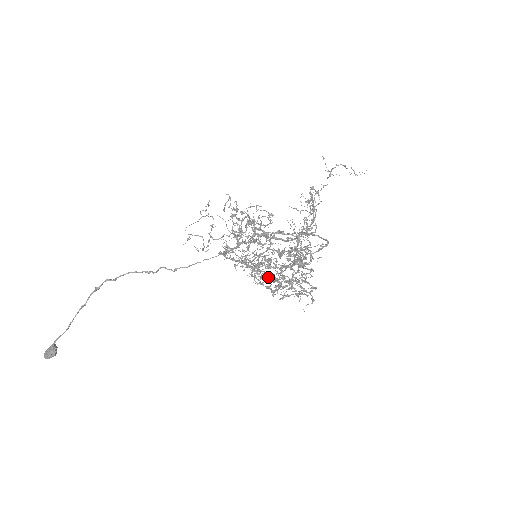
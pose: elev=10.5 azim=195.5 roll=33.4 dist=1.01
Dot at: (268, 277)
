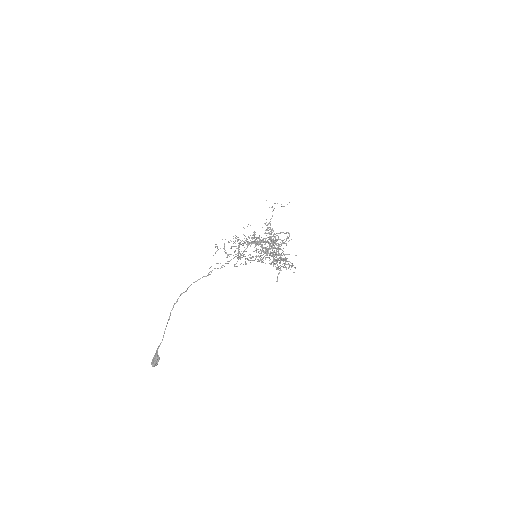
Dot at: (270, 254)
